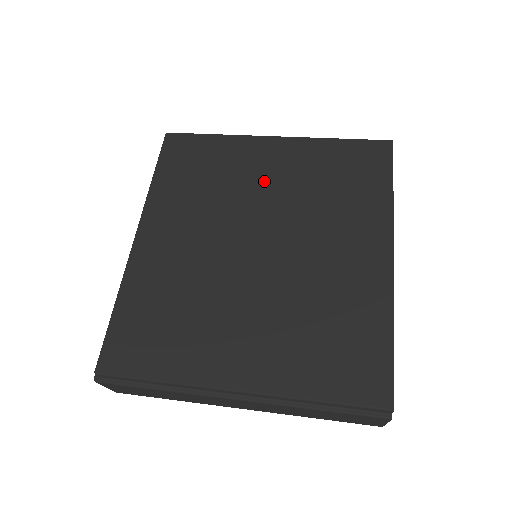
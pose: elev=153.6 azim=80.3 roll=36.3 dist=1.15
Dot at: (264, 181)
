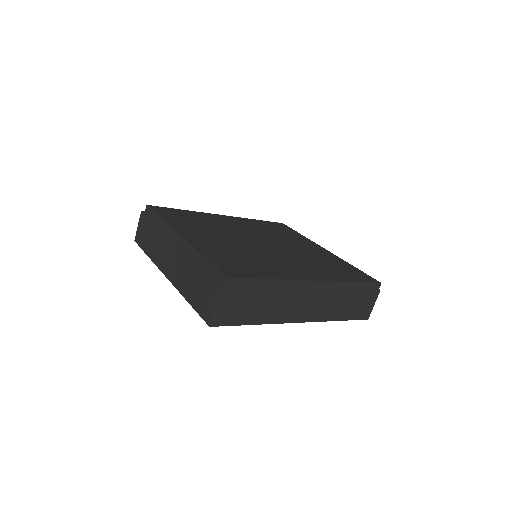
Dot at: (298, 245)
